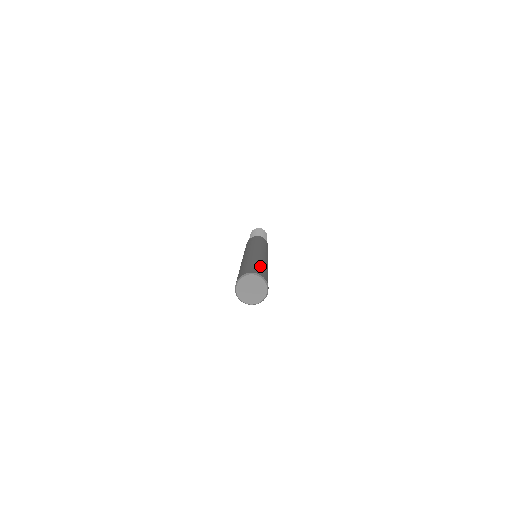
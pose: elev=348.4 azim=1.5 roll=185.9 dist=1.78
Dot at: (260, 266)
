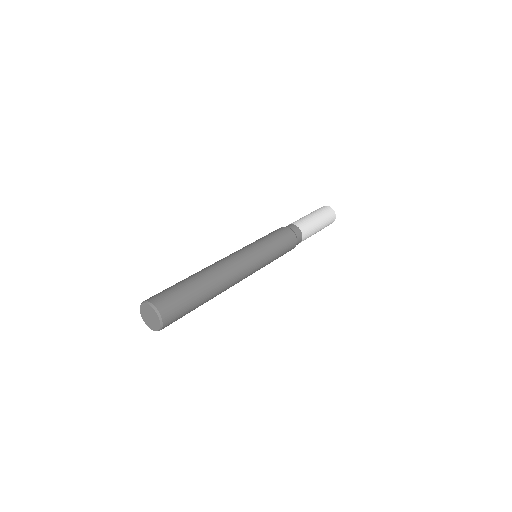
Dot at: (189, 300)
